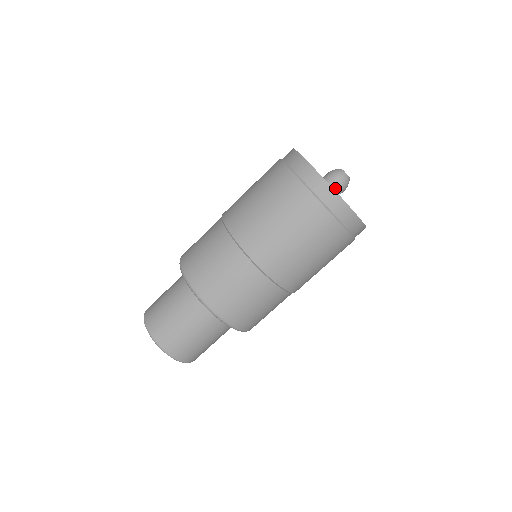
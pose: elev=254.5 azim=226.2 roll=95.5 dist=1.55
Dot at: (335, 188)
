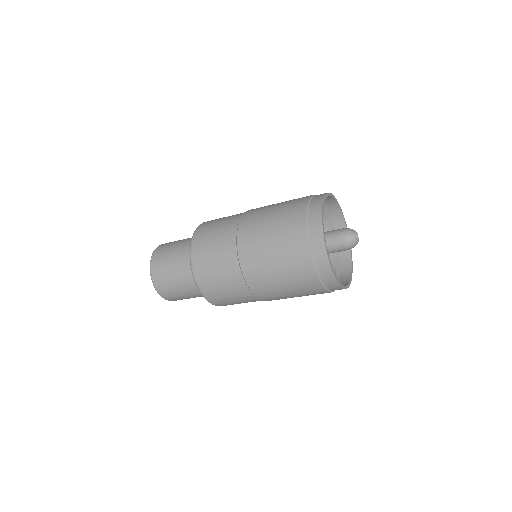
Dot at: occluded
